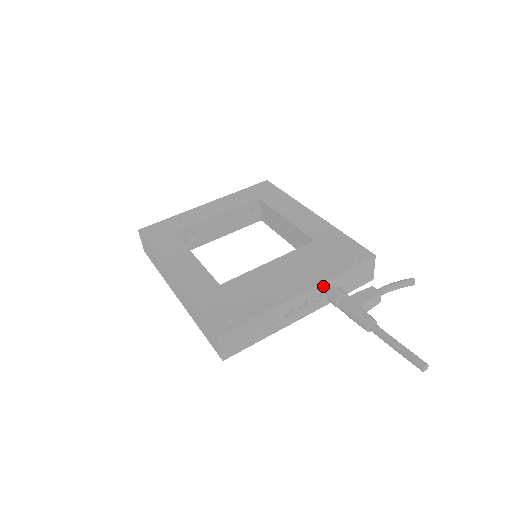
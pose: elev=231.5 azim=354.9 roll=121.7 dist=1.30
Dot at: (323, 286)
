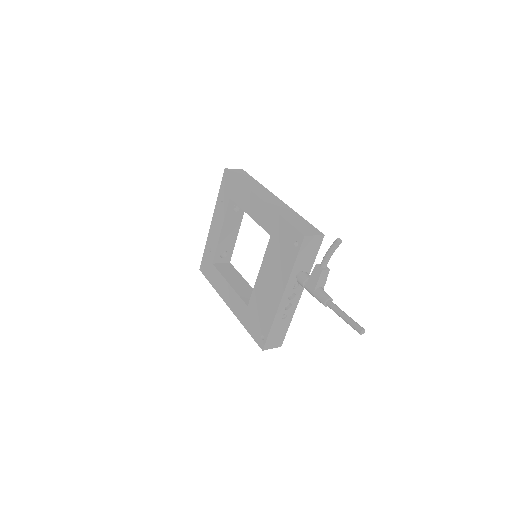
Dot at: (291, 282)
